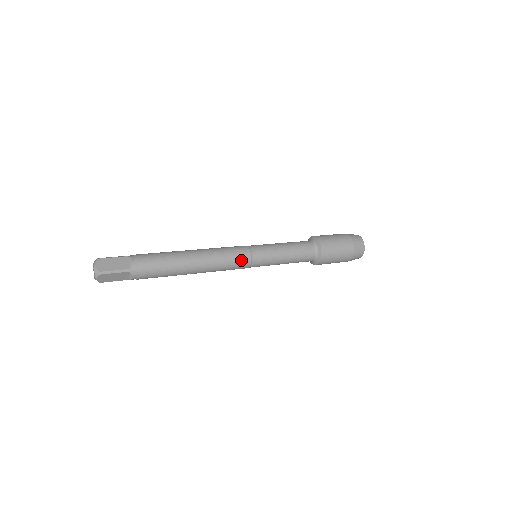
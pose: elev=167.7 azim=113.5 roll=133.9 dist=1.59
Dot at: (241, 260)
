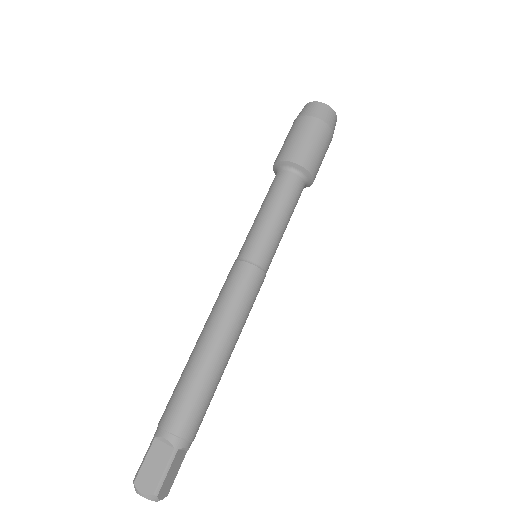
Dot at: occluded
